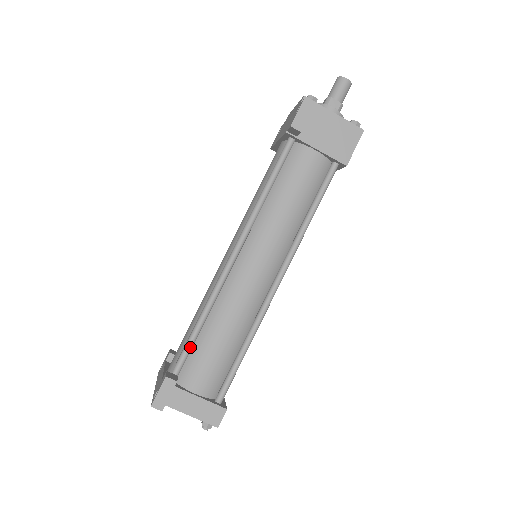
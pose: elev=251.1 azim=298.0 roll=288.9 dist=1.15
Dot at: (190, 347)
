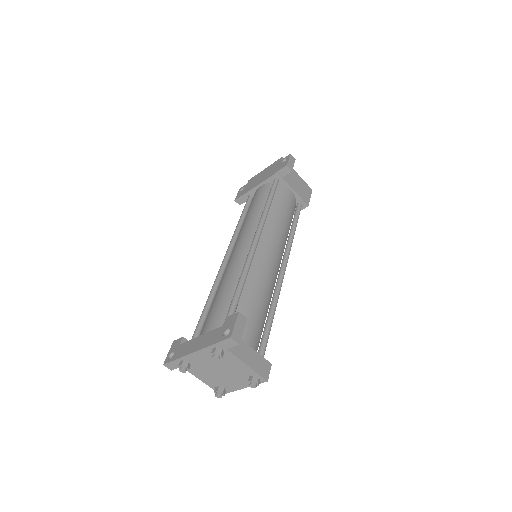
Dot at: (237, 303)
